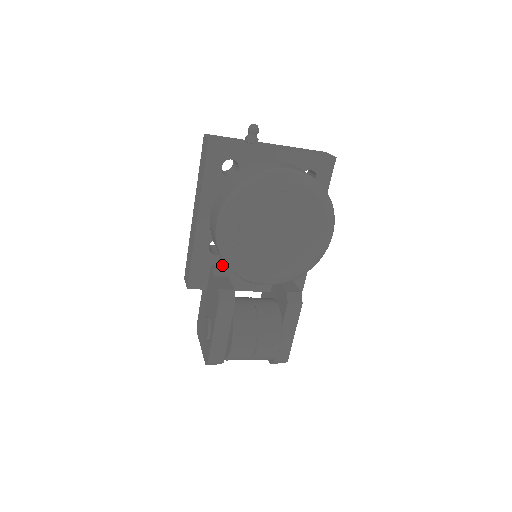
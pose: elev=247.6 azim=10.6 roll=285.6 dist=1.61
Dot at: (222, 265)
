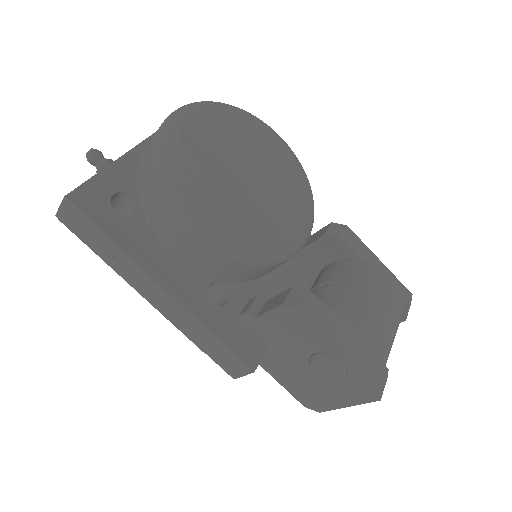
Dot at: (245, 305)
